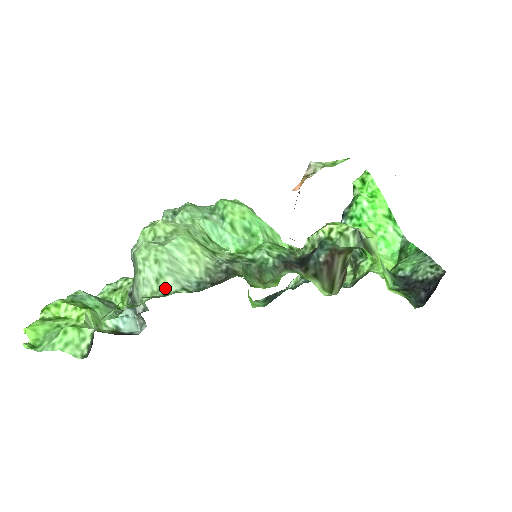
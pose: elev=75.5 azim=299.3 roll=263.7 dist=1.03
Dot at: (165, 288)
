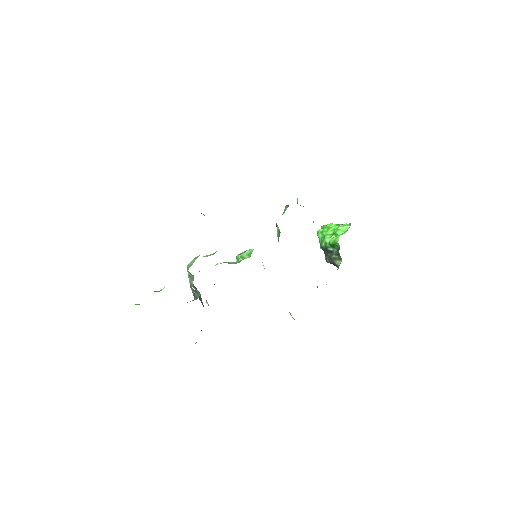
Dot at: occluded
